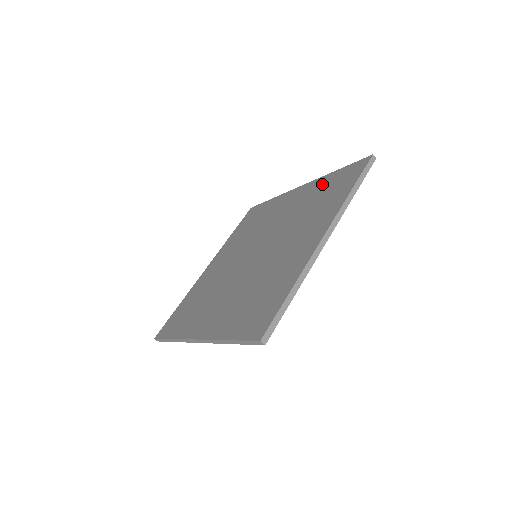
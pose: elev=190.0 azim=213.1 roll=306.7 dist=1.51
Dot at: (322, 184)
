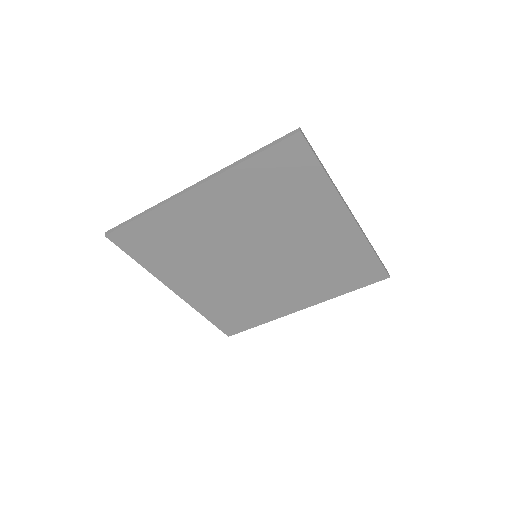
Dot at: occluded
